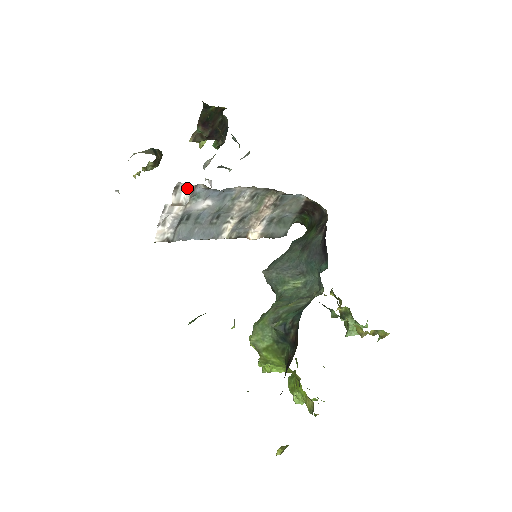
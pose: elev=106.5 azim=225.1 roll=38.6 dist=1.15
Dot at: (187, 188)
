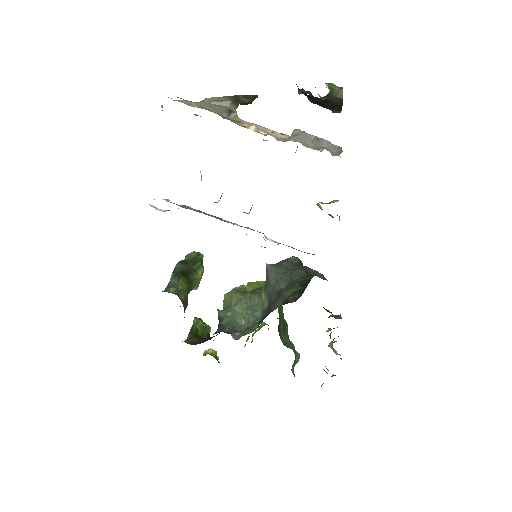
Dot at: occluded
